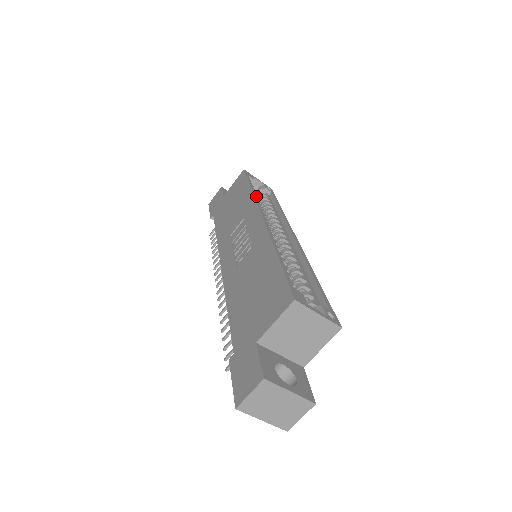
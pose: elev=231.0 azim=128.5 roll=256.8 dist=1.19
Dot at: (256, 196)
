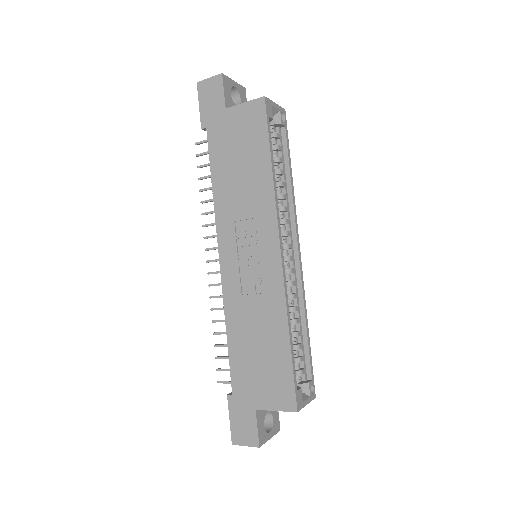
Dot at: (276, 192)
